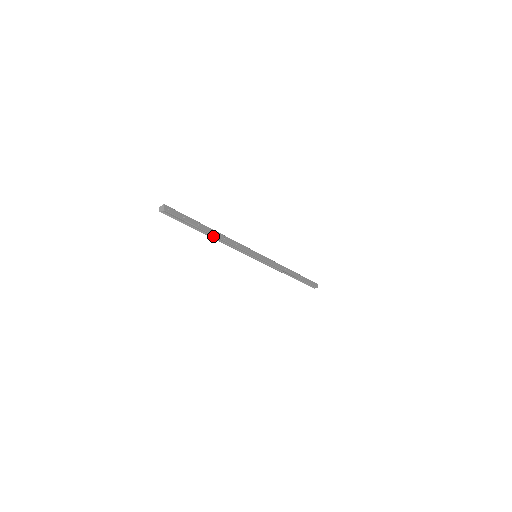
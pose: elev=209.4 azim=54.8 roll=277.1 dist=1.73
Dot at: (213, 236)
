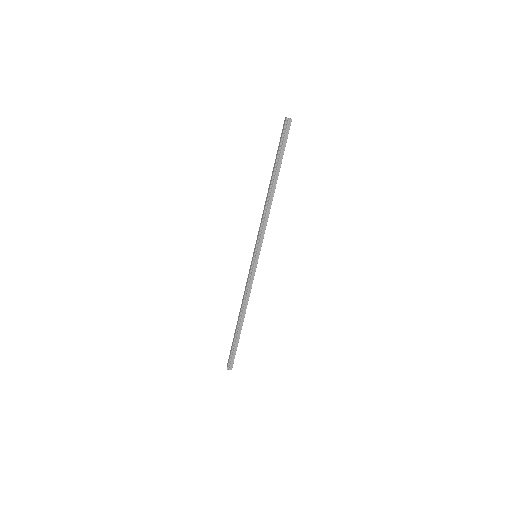
Dot at: (272, 189)
